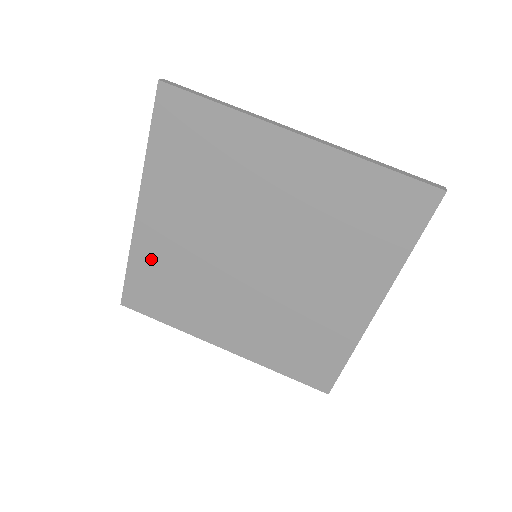
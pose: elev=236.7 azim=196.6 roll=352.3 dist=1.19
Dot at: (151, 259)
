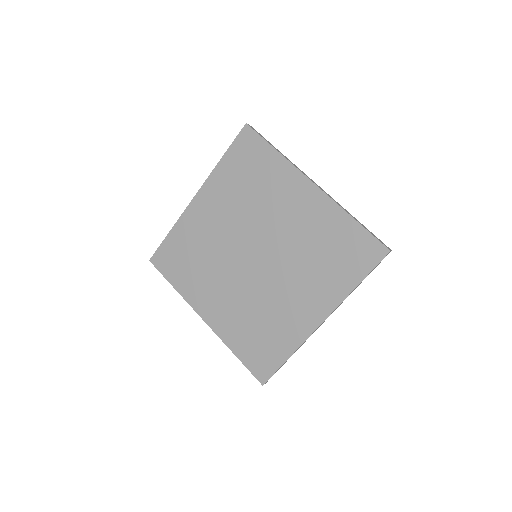
Dot at: (236, 333)
